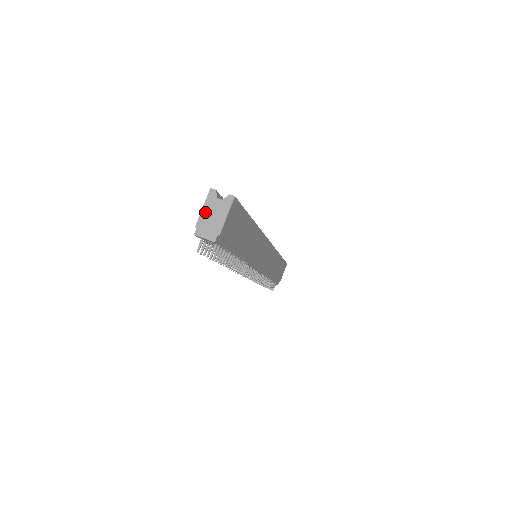
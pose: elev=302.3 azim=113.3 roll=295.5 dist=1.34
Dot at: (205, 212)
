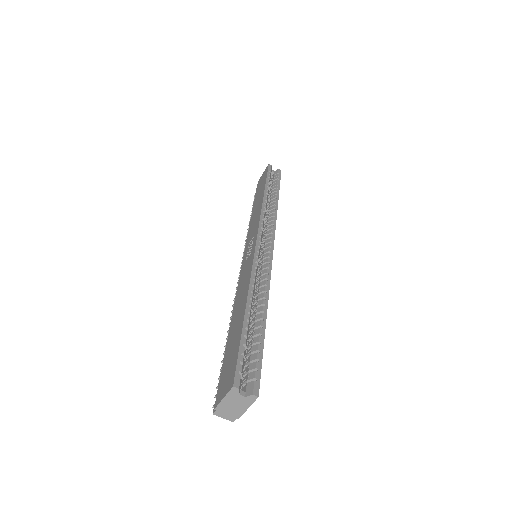
Dot at: (225, 402)
